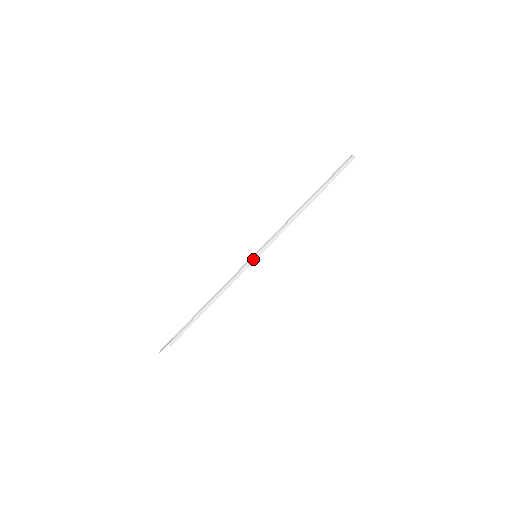
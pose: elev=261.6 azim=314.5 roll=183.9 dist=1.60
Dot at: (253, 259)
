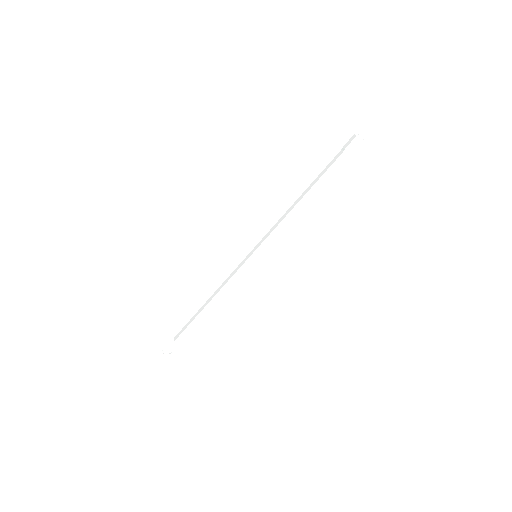
Dot at: (248, 256)
